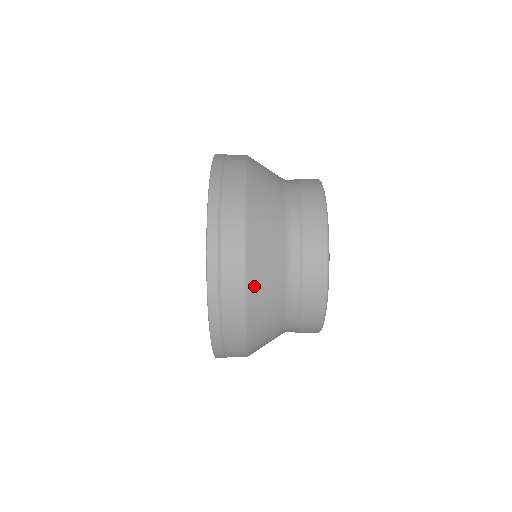
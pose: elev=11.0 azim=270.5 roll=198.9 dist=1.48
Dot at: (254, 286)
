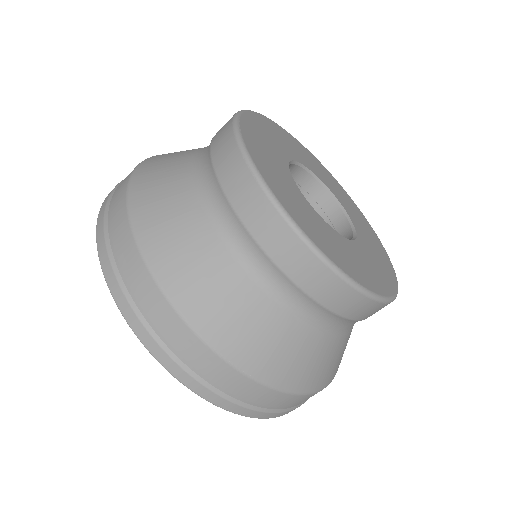
Dot at: occluded
